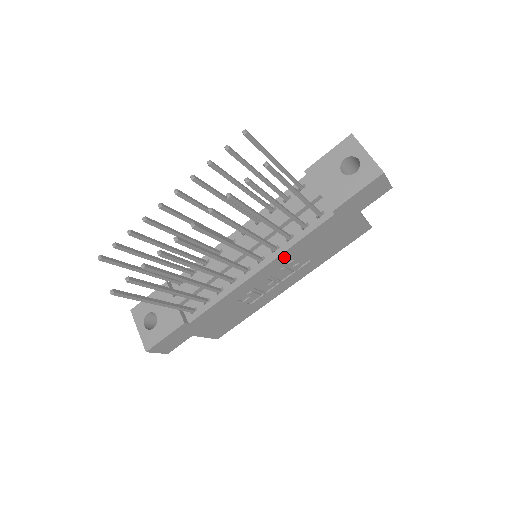
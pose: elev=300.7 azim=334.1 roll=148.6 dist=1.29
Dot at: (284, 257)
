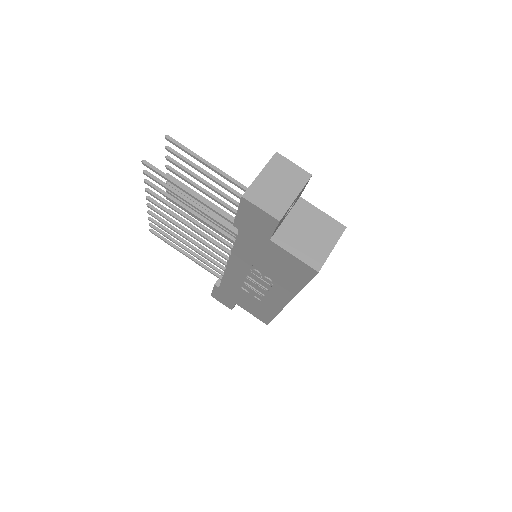
Dot at: (238, 259)
